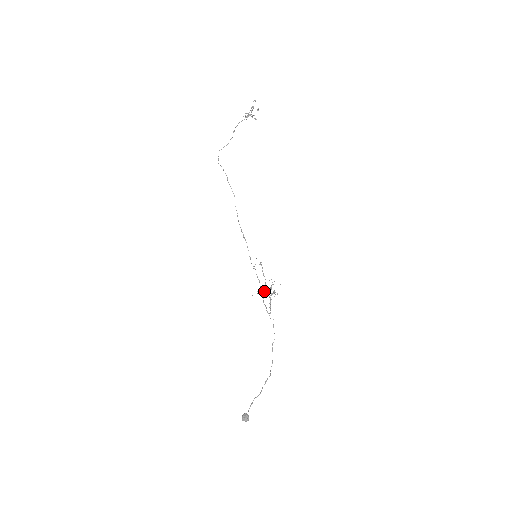
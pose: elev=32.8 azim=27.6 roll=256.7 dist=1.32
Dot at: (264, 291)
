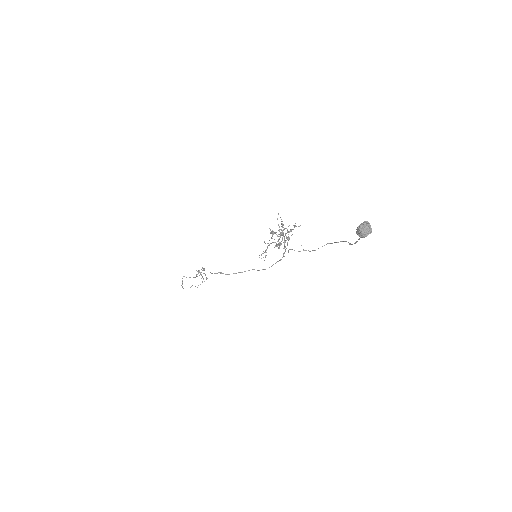
Dot at: (272, 234)
